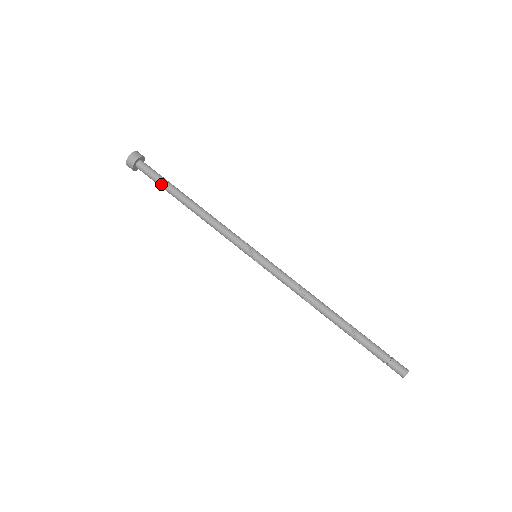
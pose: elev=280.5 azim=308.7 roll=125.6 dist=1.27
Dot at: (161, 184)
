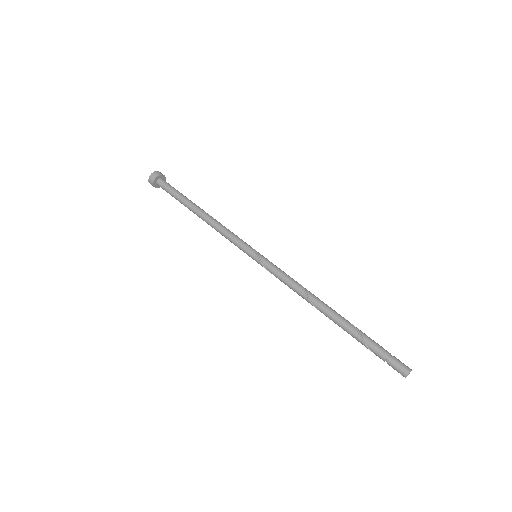
Dot at: (179, 193)
